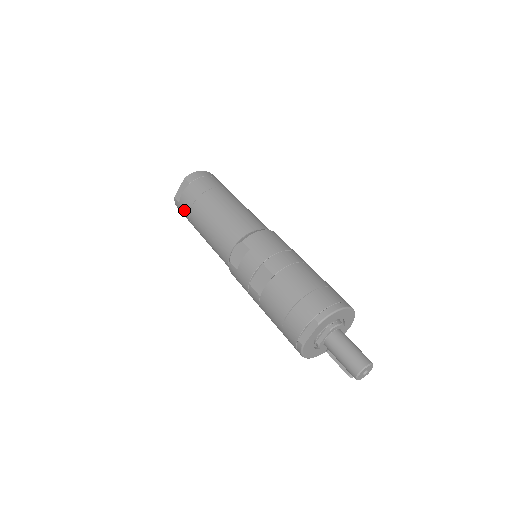
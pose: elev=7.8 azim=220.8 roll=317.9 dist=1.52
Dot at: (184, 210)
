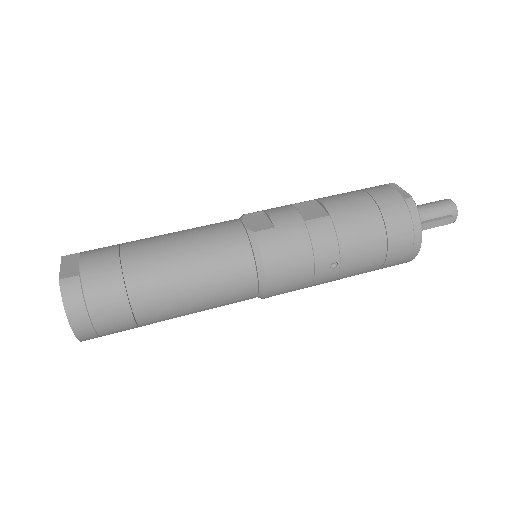
Dot at: (101, 273)
